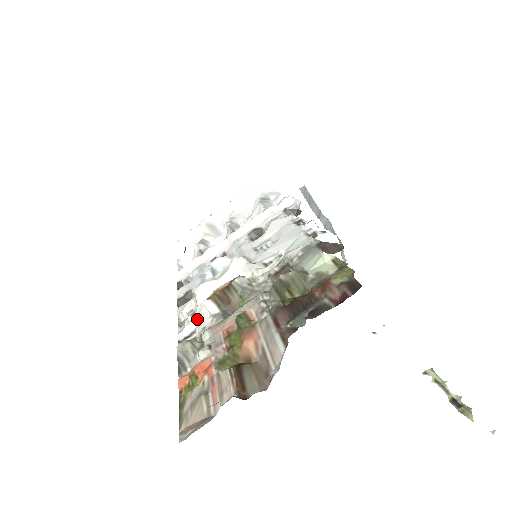
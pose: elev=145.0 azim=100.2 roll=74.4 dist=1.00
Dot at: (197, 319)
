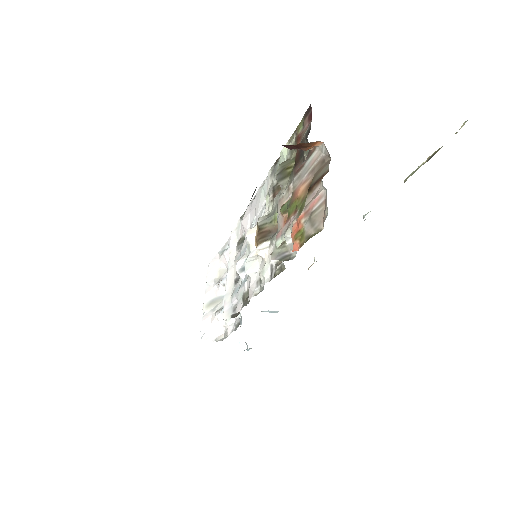
Dot at: (265, 264)
